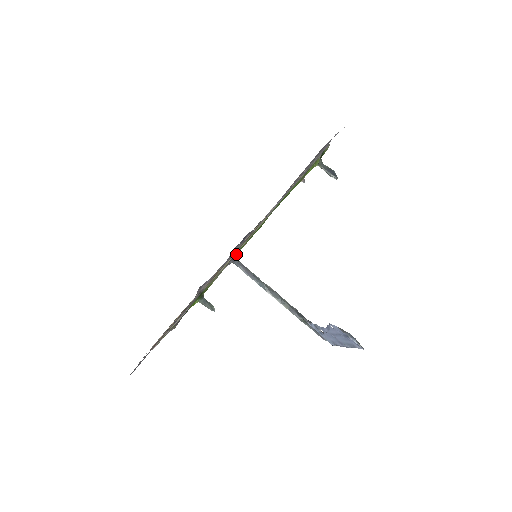
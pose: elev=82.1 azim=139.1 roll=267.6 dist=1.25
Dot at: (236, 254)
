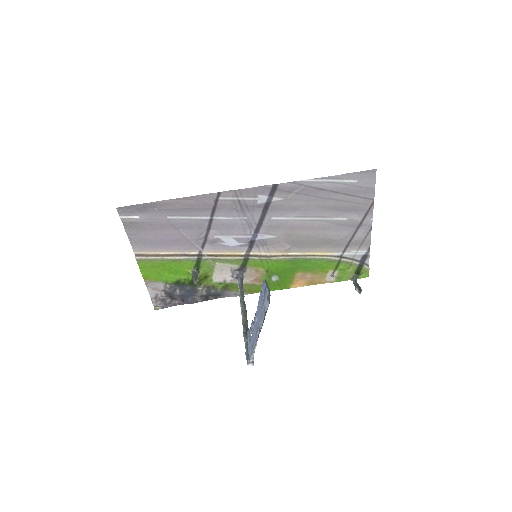
Dot at: (245, 269)
